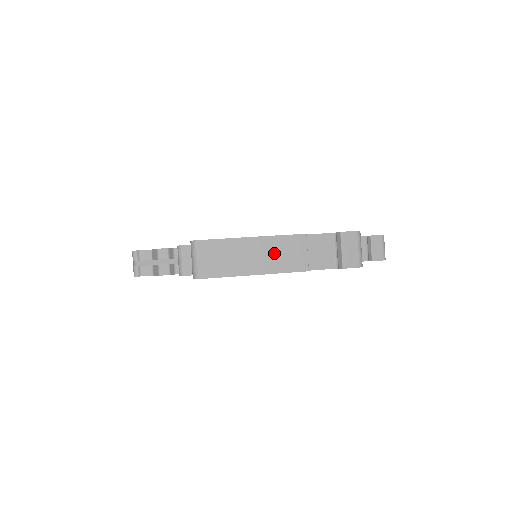
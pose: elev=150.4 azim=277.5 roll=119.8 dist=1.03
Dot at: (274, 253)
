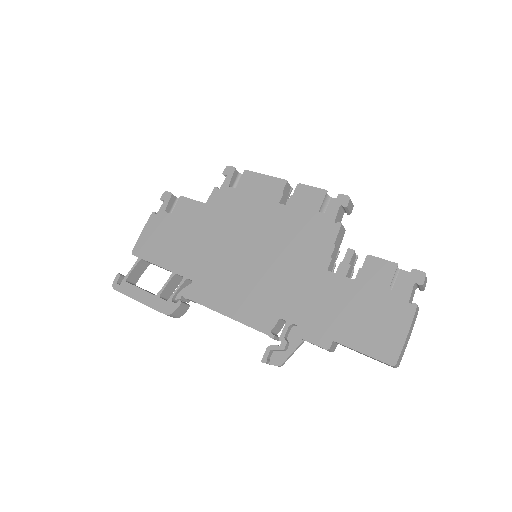
Dot at: (413, 325)
